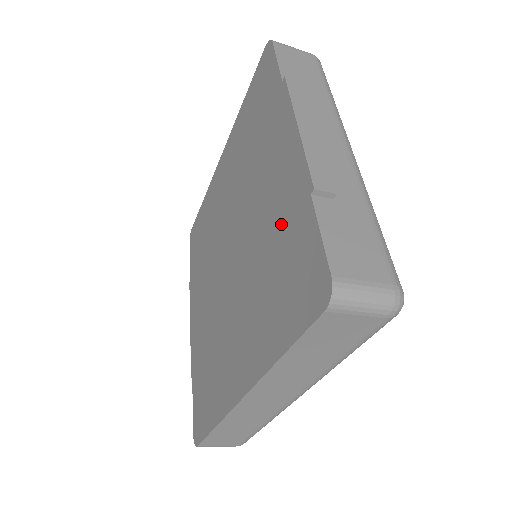
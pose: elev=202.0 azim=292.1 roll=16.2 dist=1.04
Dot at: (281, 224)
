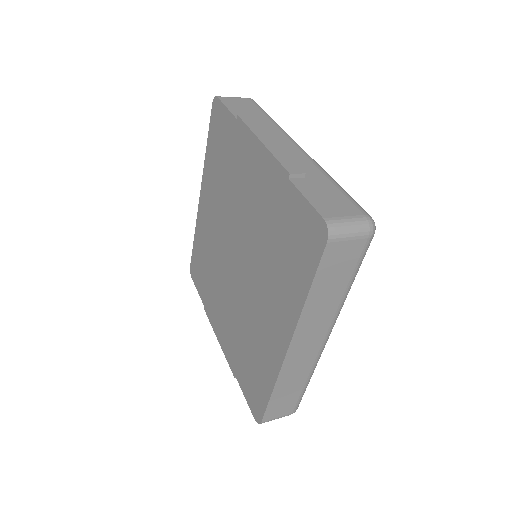
Dot at: (273, 211)
